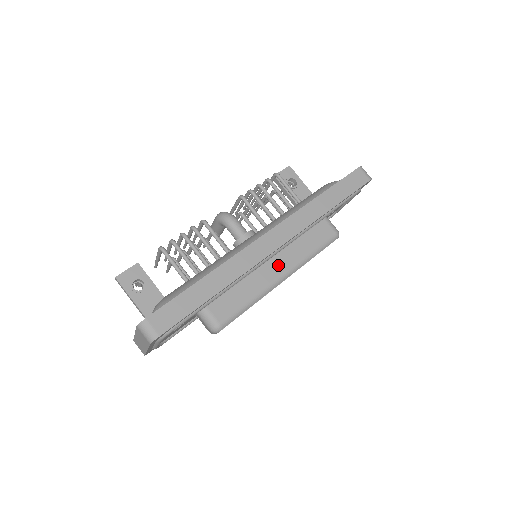
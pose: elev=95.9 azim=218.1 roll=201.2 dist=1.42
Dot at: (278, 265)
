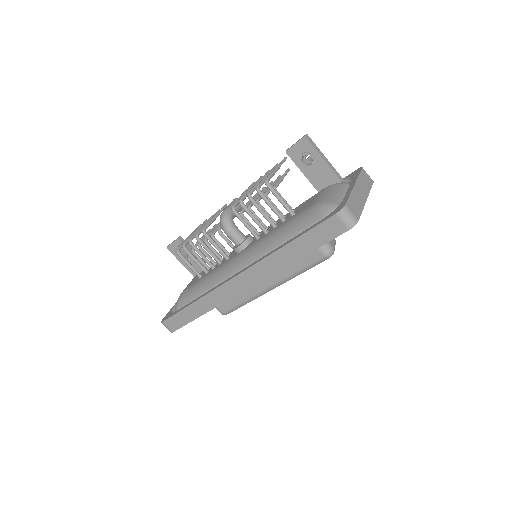
Dot at: (264, 280)
